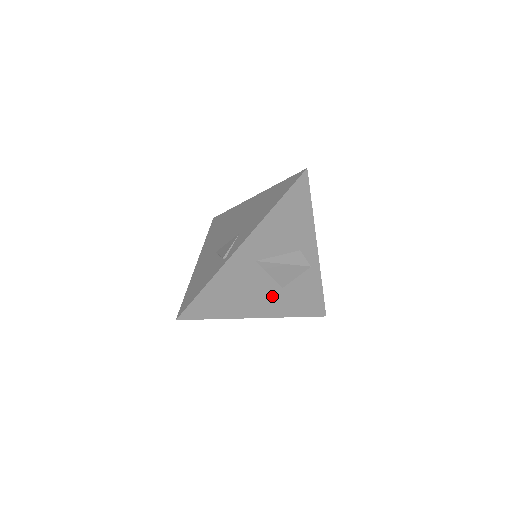
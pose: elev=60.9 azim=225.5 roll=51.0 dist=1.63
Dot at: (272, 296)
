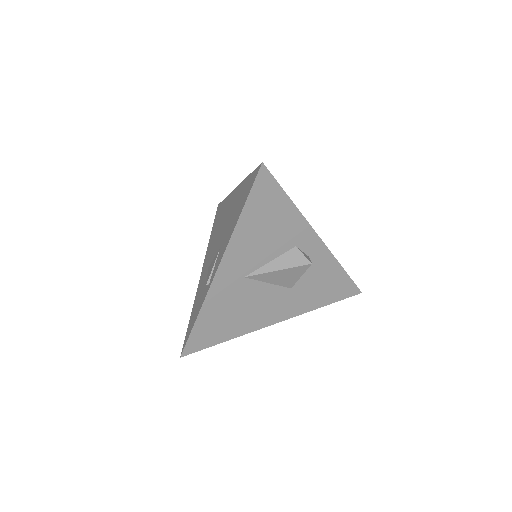
Dot at: (282, 300)
